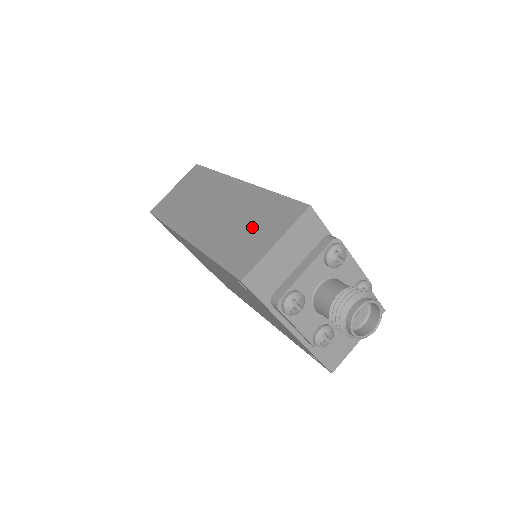
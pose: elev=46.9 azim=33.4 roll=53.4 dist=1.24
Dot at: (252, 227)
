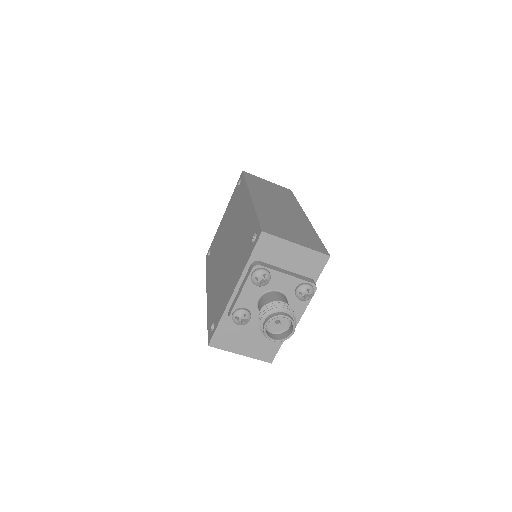
Dot at: (292, 229)
